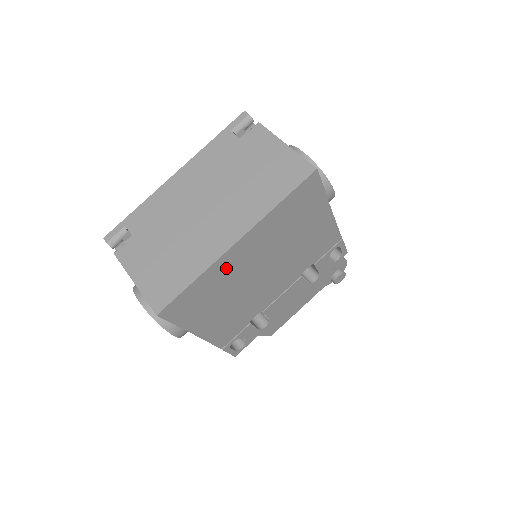
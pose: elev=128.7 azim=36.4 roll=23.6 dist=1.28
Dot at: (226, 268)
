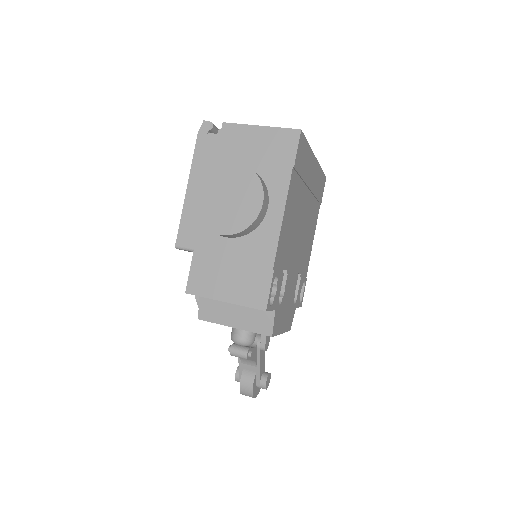
Dot at: (309, 168)
